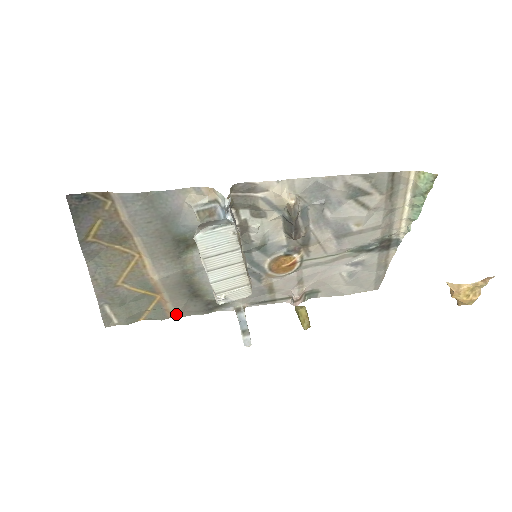
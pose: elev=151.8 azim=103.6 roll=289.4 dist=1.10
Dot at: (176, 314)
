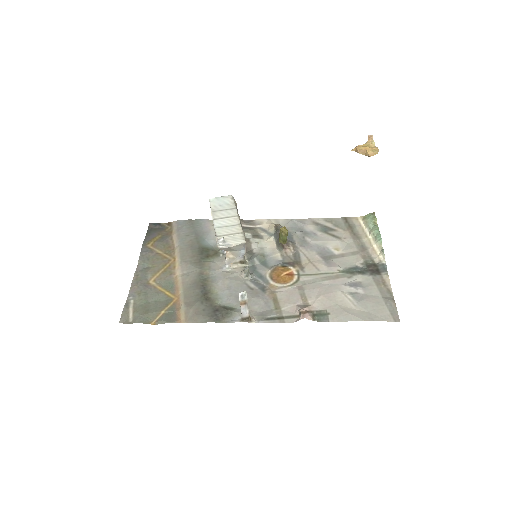
Dot at: (185, 318)
